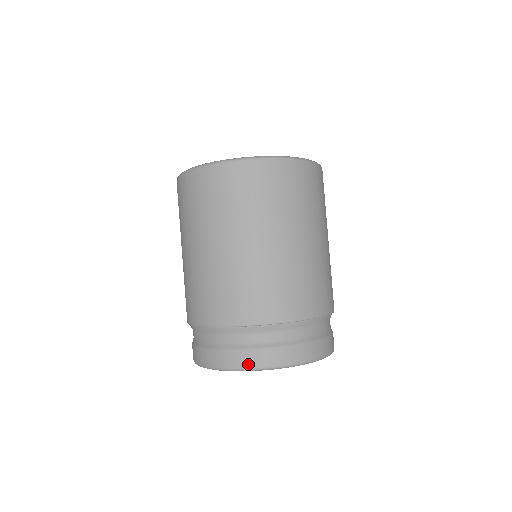
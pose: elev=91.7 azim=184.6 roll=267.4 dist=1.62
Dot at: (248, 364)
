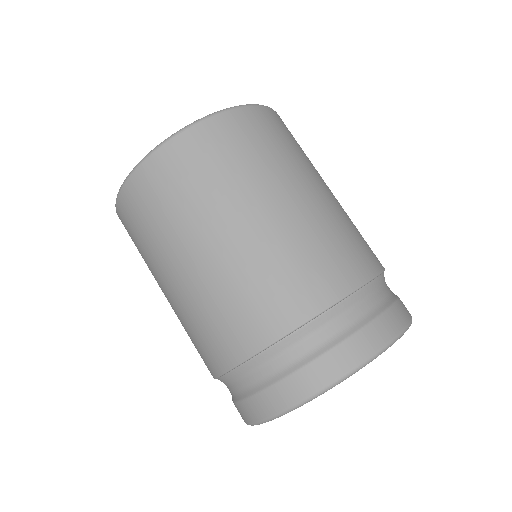
Dot at: (348, 364)
